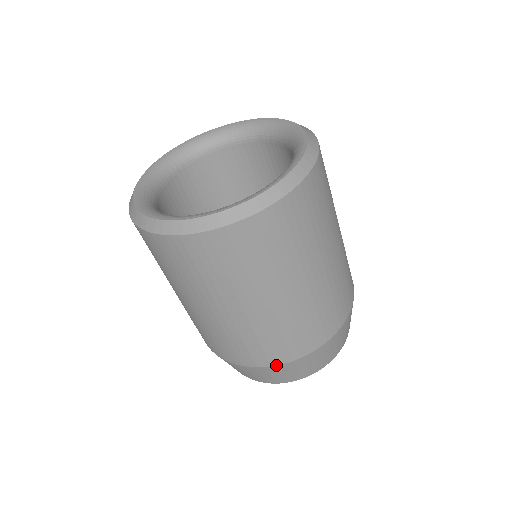
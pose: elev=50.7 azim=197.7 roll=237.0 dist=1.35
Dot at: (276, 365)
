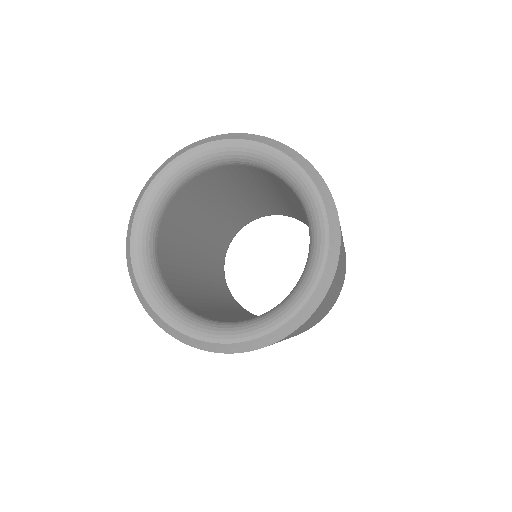
Dot at: occluded
